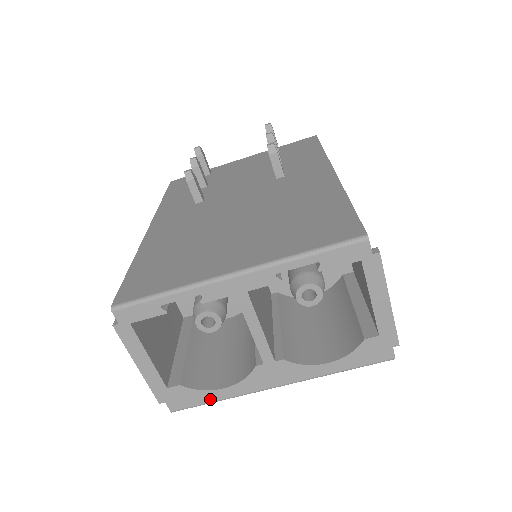
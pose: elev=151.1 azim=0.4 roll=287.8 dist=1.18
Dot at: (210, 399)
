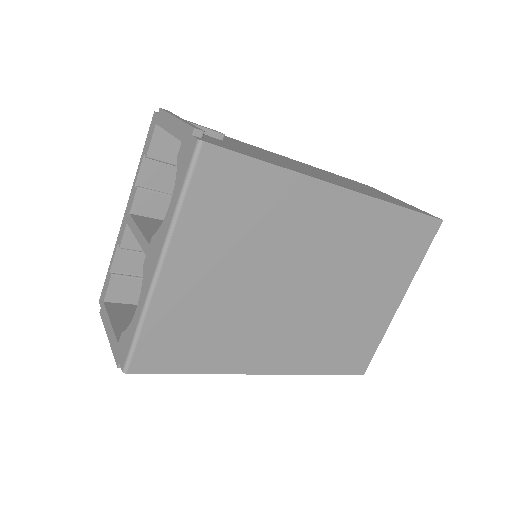
Dot at: (134, 330)
